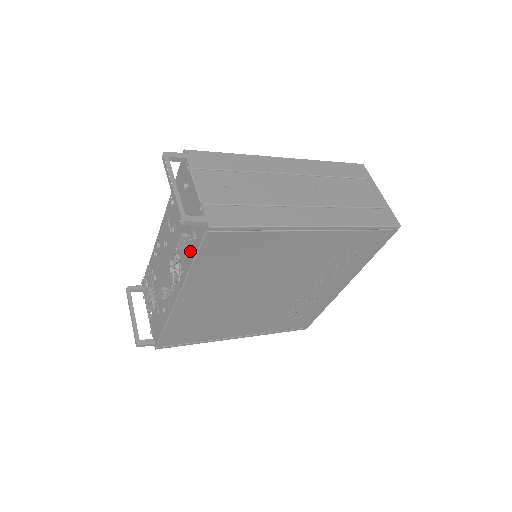
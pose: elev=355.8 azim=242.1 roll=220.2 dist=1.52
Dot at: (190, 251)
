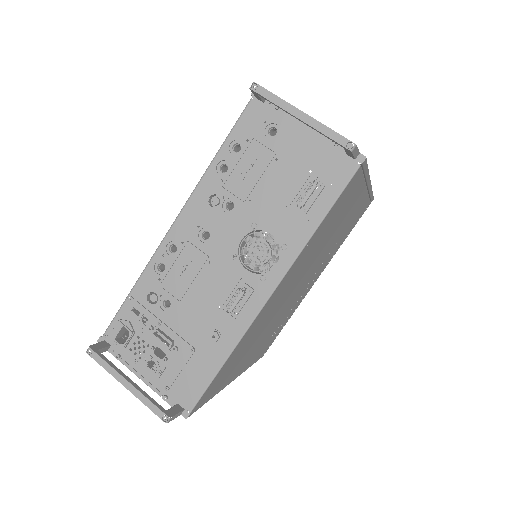
Dot at: (308, 209)
